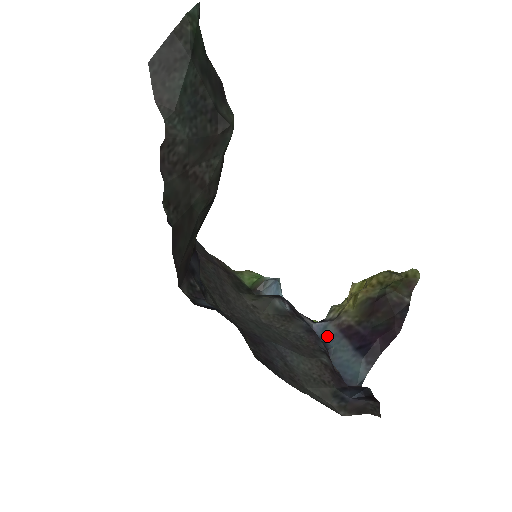
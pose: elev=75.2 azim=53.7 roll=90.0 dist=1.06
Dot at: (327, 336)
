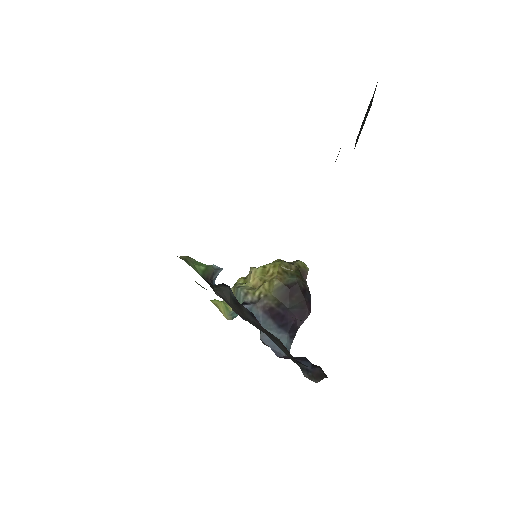
Dot at: occluded
